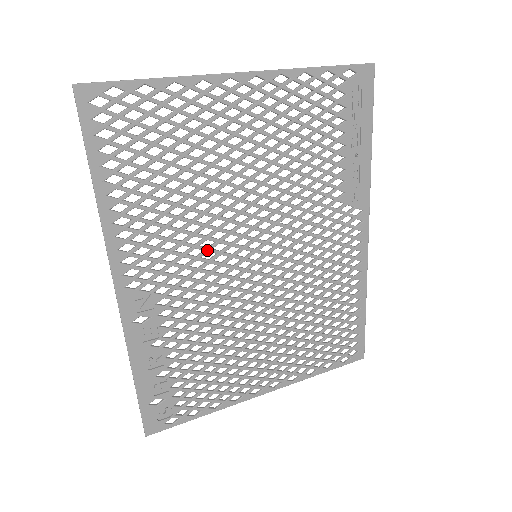
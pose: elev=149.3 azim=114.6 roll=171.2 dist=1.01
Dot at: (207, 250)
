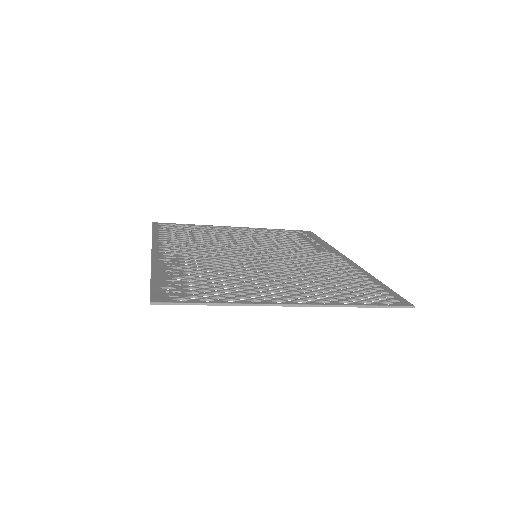
Dot at: (218, 250)
